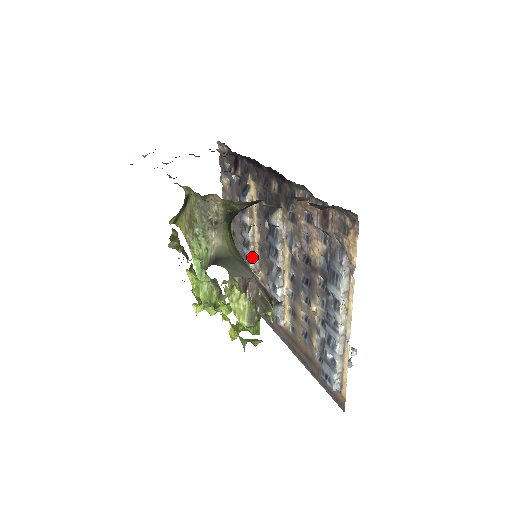
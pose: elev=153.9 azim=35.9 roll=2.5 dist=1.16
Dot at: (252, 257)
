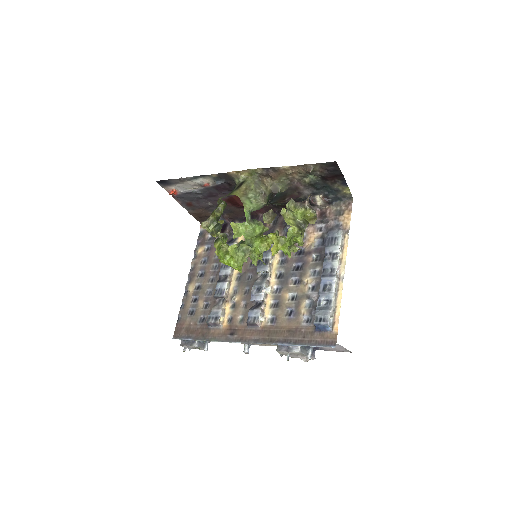
Dot at: (227, 287)
